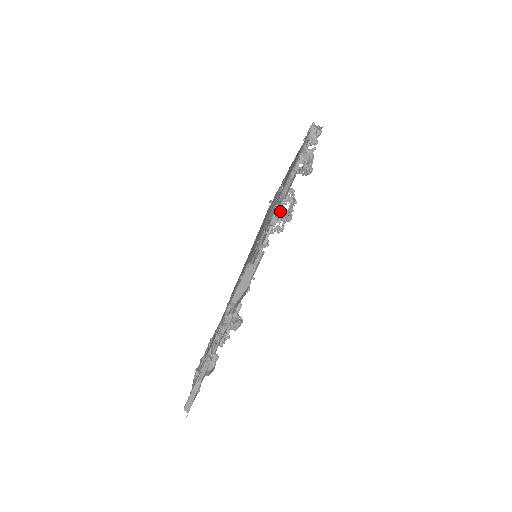
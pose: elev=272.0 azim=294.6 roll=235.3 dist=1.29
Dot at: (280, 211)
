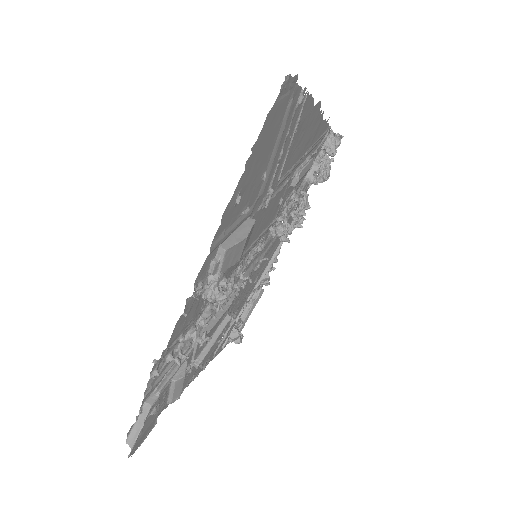
Dot at: occluded
